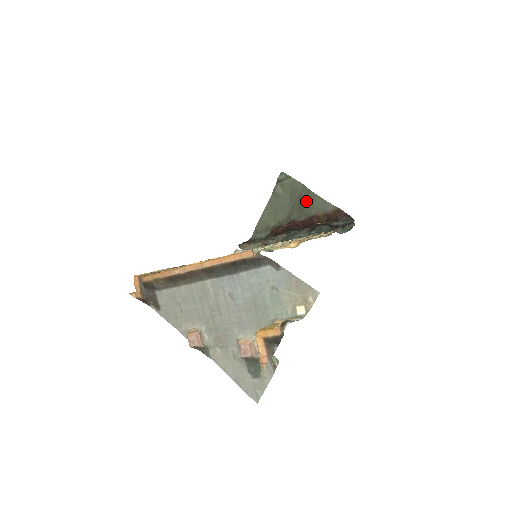
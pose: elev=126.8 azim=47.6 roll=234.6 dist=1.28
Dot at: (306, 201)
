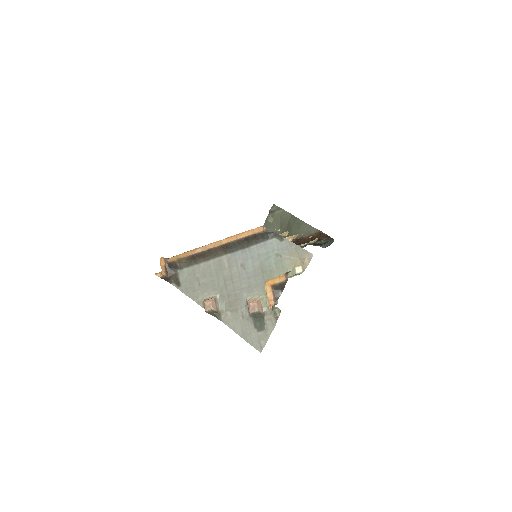
Dot at: (294, 227)
